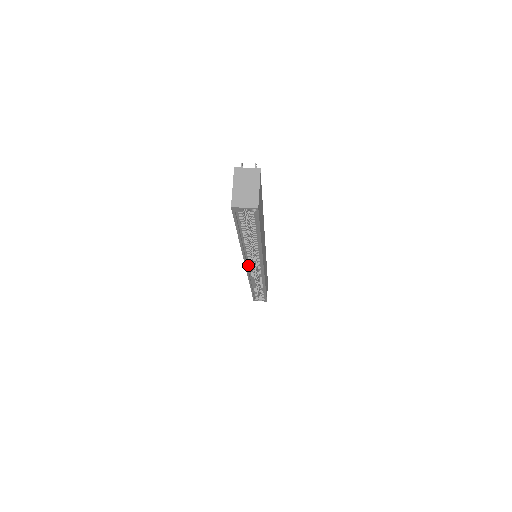
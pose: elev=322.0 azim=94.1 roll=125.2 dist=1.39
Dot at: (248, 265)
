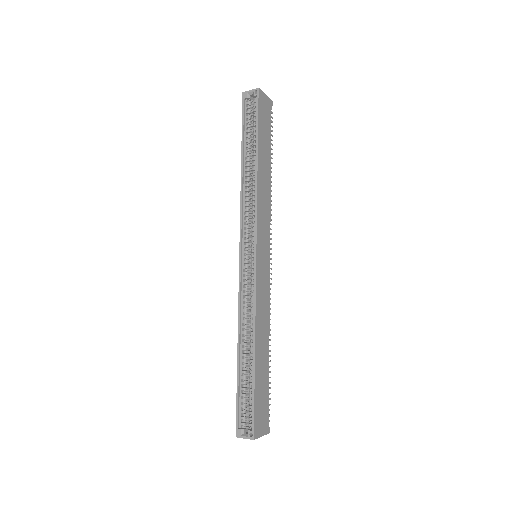
Dot at: (243, 243)
